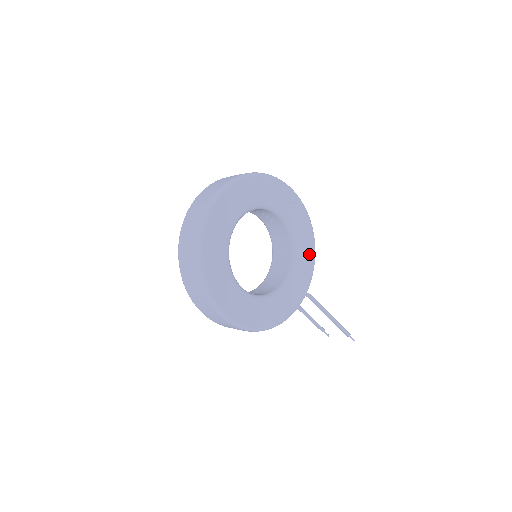
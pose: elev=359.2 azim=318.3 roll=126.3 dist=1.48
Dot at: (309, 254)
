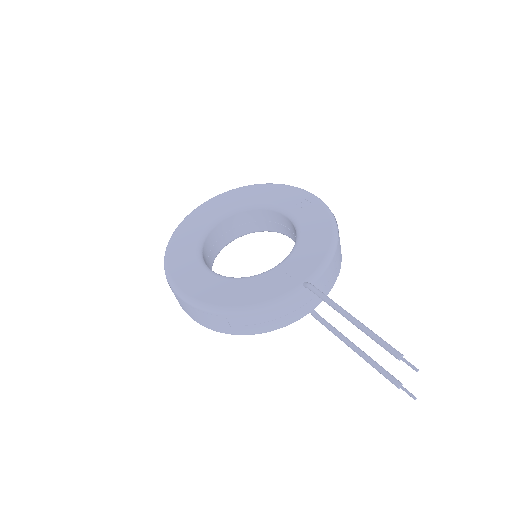
Dot at: (320, 243)
